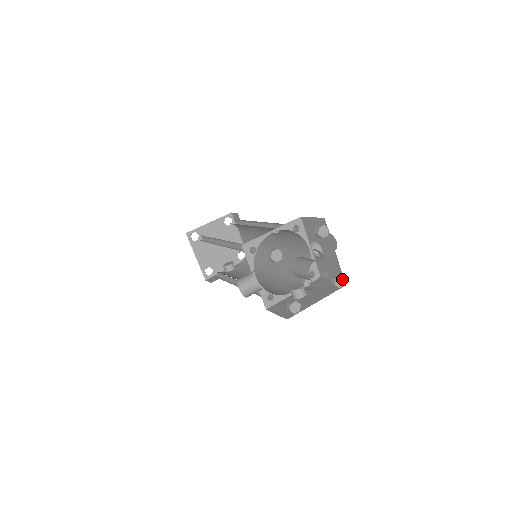
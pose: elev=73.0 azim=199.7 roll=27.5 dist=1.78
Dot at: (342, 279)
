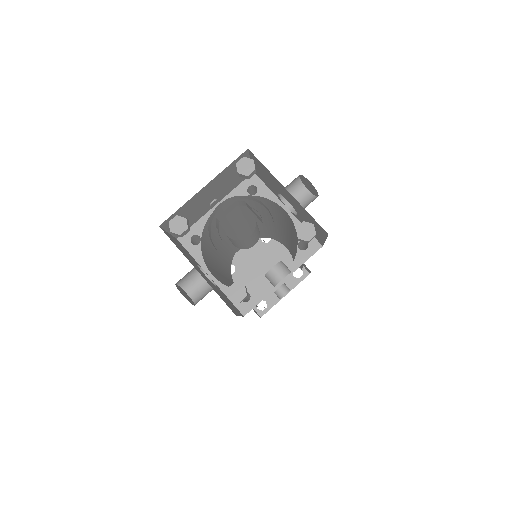
Dot at: (309, 225)
